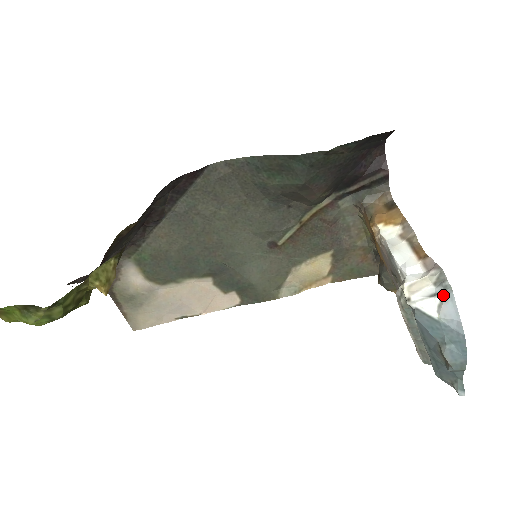
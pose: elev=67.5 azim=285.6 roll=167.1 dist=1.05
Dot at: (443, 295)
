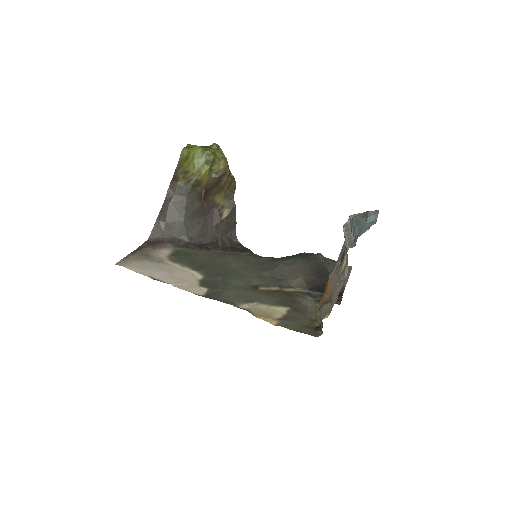
Dot at: occluded
